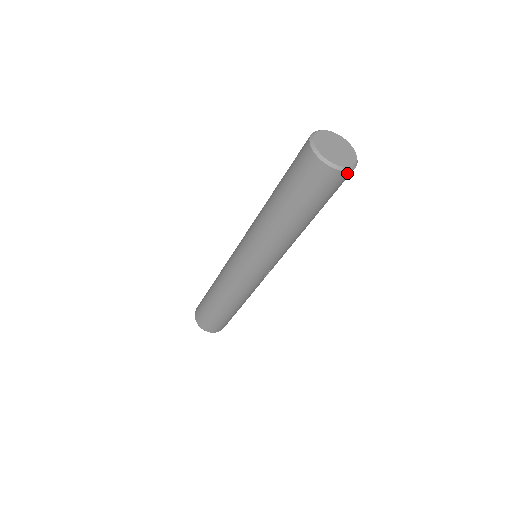
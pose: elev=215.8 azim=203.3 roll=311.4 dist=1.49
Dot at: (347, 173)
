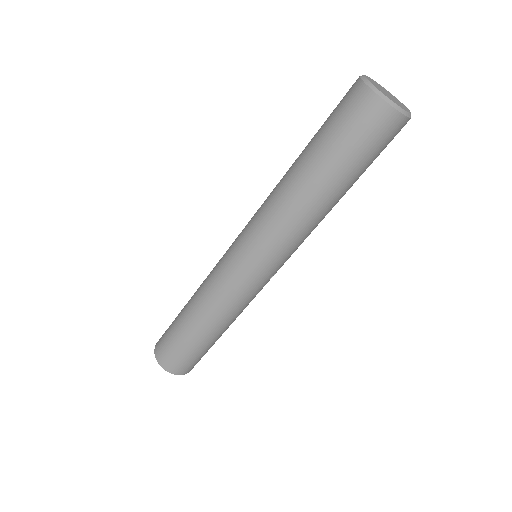
Dot at: (406, 122)
